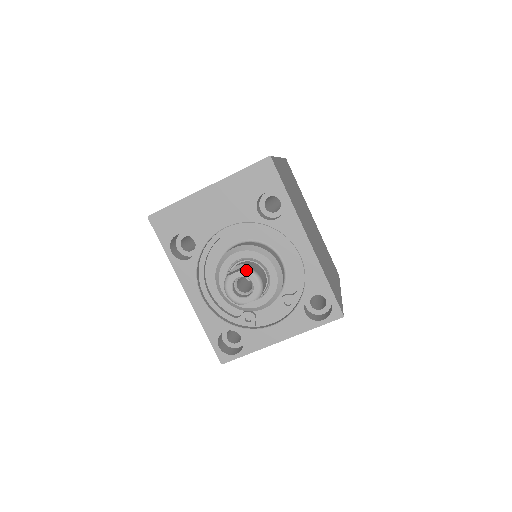
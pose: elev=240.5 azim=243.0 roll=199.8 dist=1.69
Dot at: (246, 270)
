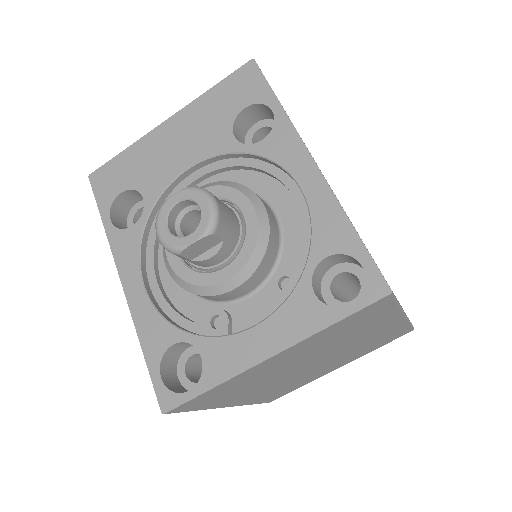
Dot at: (191, 187)
